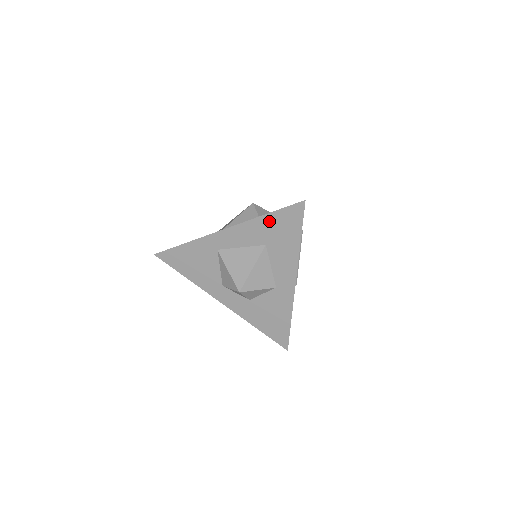
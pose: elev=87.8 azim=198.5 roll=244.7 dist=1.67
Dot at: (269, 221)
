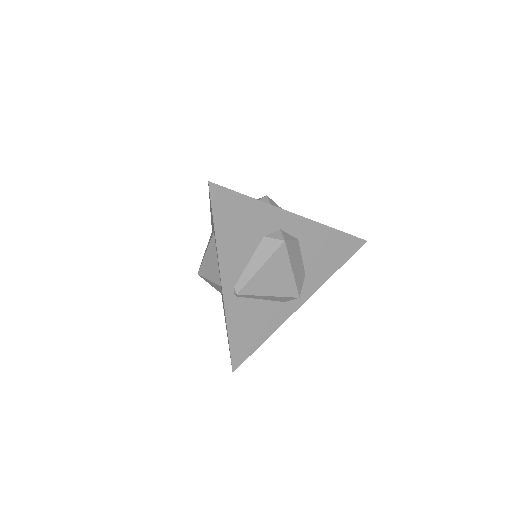
Dot at: occluded
